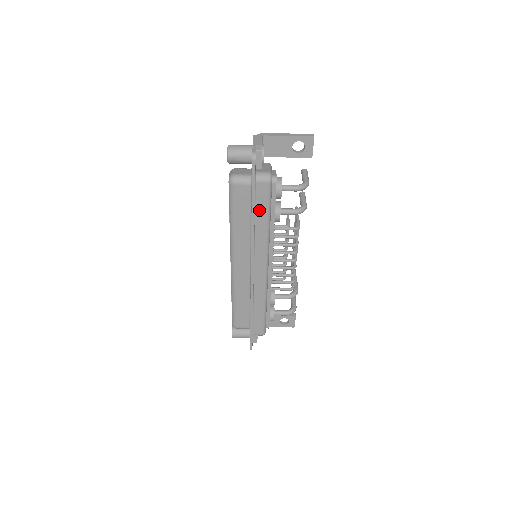
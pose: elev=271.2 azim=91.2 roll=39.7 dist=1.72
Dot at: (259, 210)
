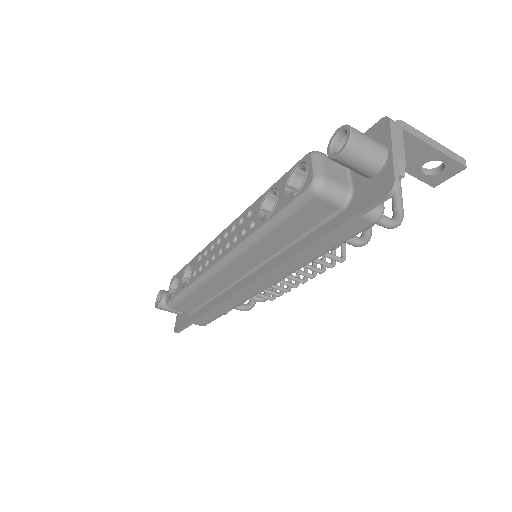
Dot at: (324, 241)
